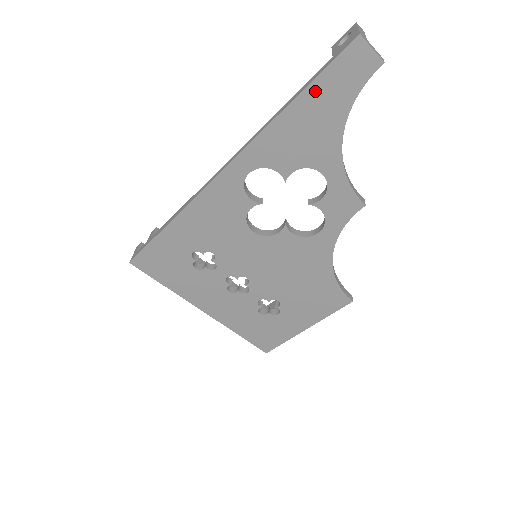
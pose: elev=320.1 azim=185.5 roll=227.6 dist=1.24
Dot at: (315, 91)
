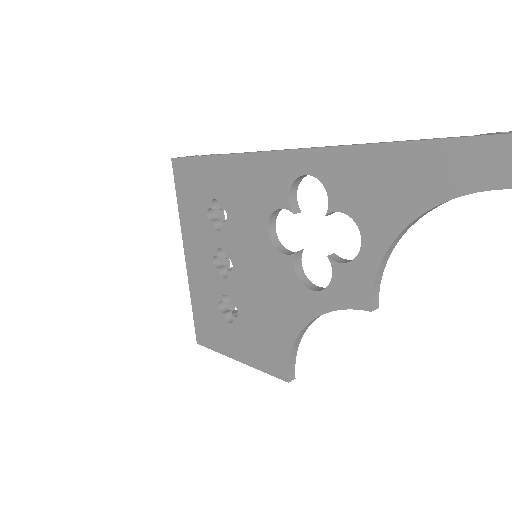
Dot at: (424, 152)
